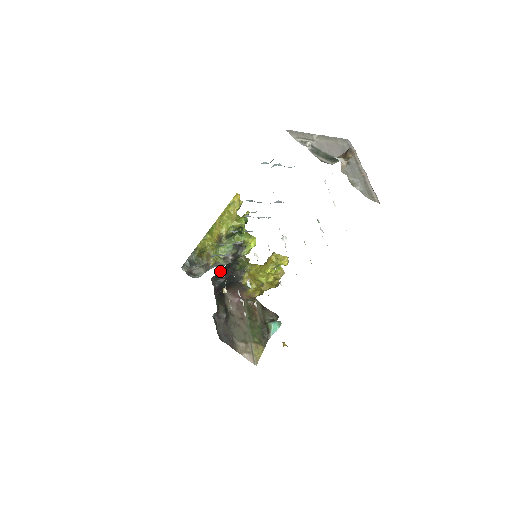
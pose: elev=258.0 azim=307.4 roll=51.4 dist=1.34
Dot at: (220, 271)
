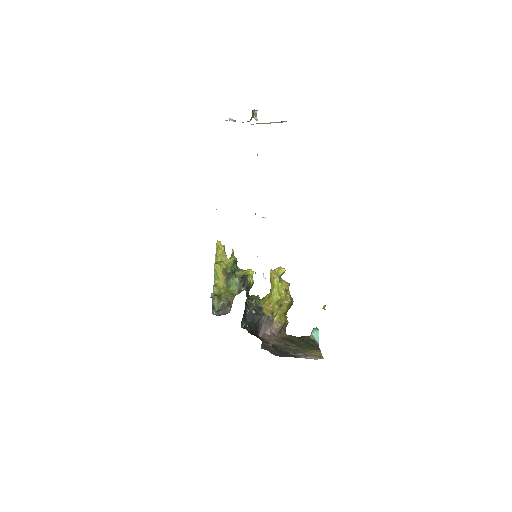
Dot at: (243, 317)
